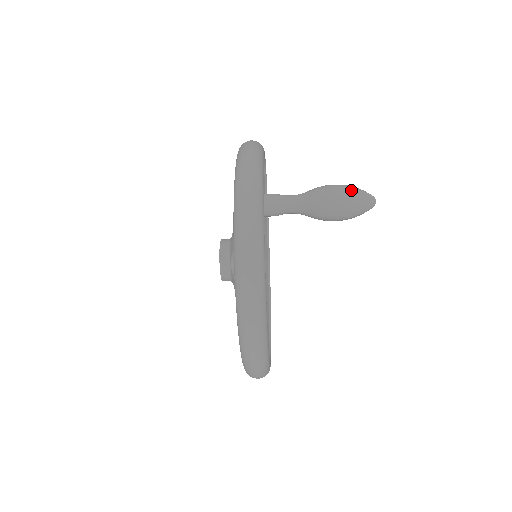
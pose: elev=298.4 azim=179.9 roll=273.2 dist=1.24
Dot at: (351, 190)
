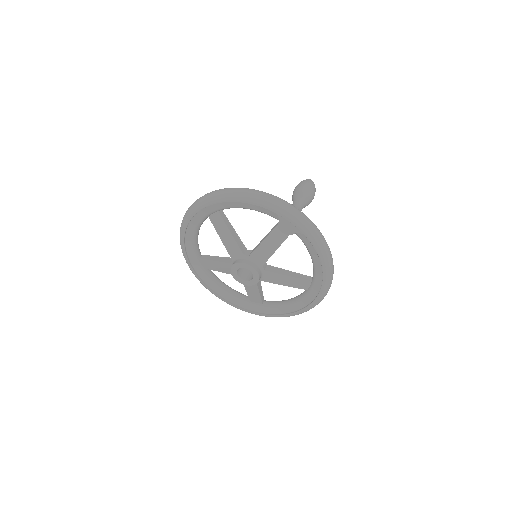
Dot at: (310, 182)
